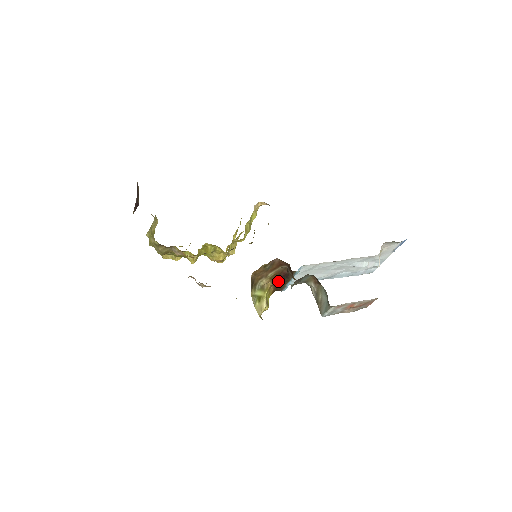
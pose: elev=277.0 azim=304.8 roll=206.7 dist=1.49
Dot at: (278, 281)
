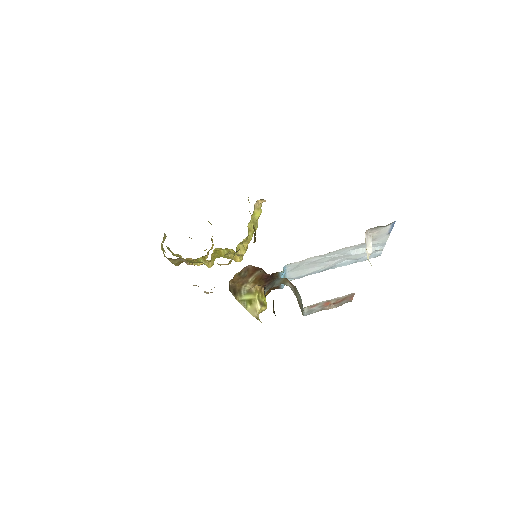
Dot at: (264, 283)
